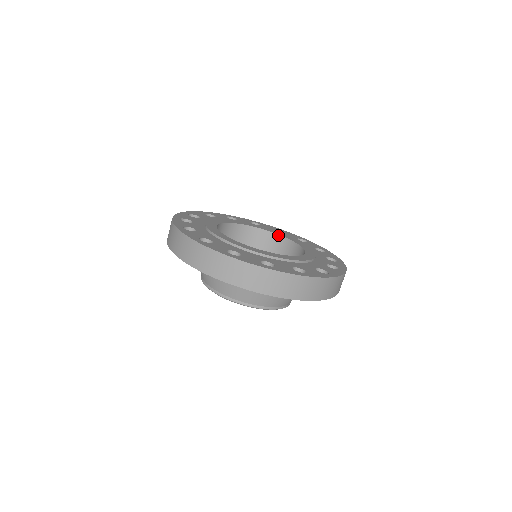
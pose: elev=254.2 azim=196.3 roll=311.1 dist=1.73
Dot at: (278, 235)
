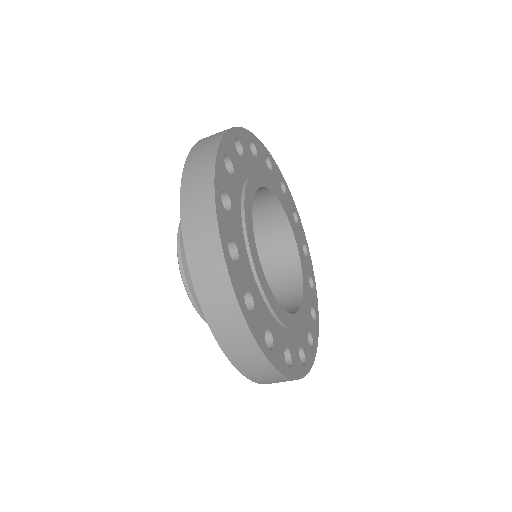
Dot at: (299, 256)
